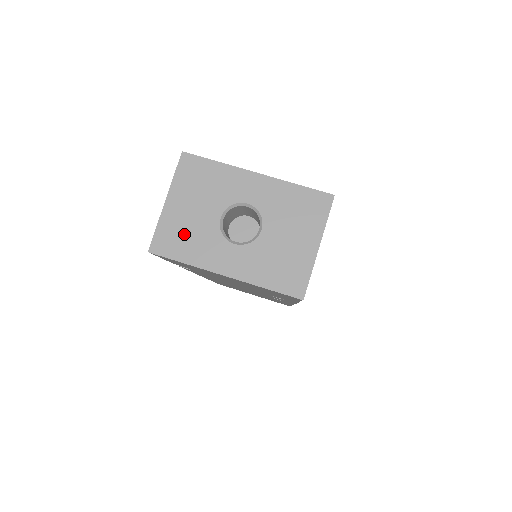
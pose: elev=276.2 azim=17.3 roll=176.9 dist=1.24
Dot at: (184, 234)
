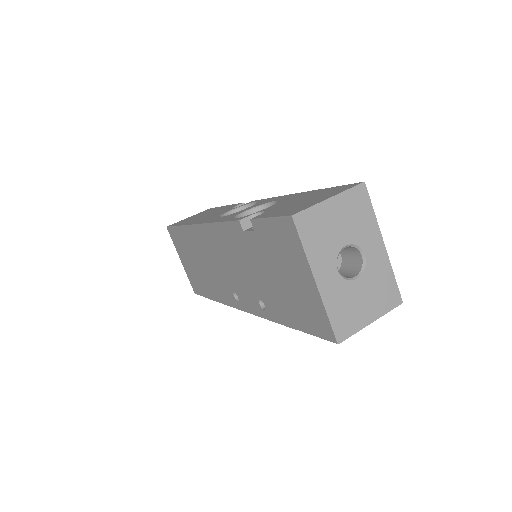
Dot at: (320, 230)
